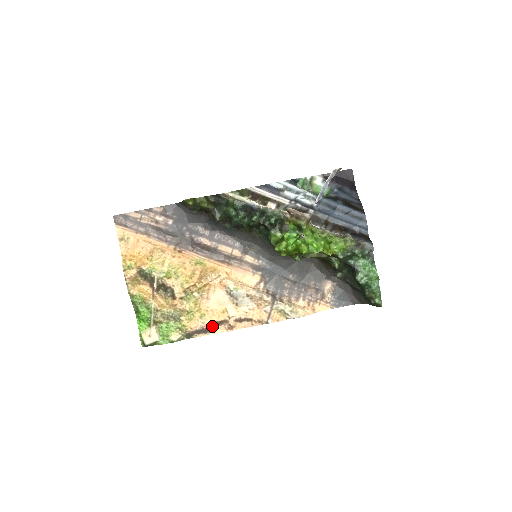
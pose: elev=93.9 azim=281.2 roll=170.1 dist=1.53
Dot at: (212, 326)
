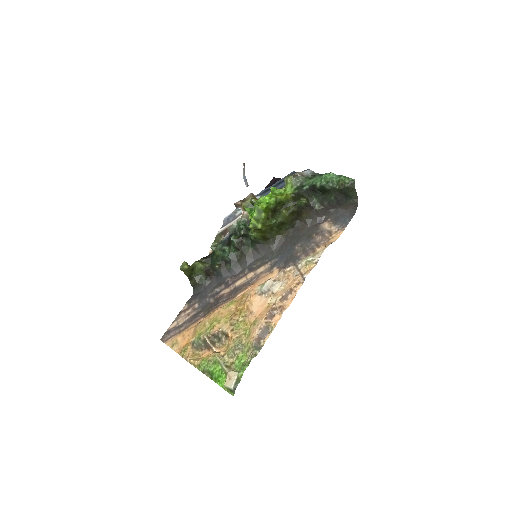
Dot at: (268, 322)
